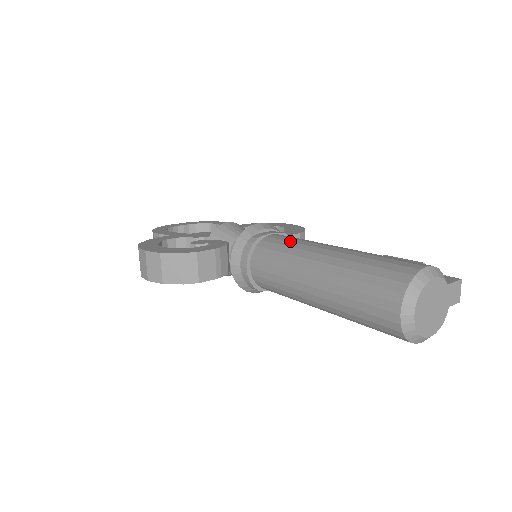
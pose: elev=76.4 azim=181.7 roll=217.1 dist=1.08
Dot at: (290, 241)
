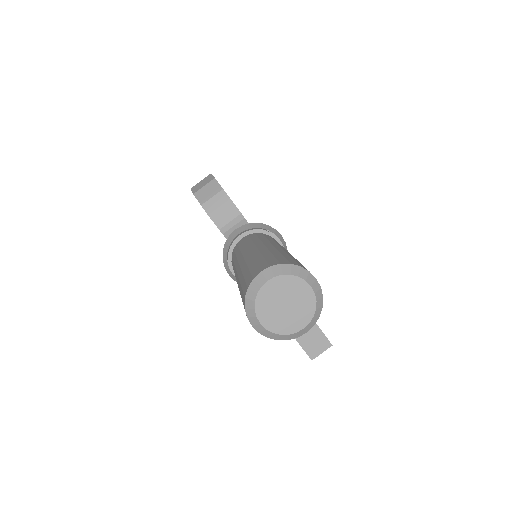
Dot at: occluded
